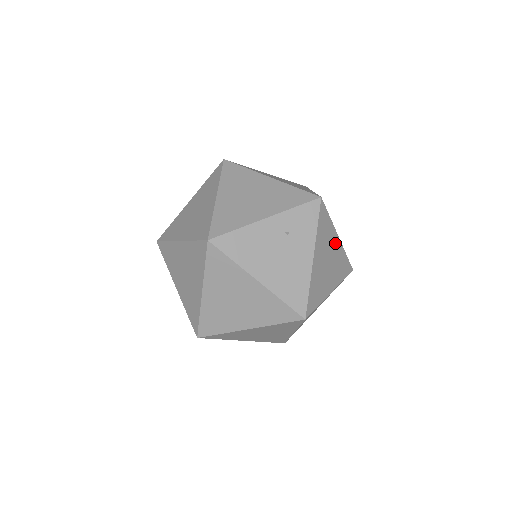
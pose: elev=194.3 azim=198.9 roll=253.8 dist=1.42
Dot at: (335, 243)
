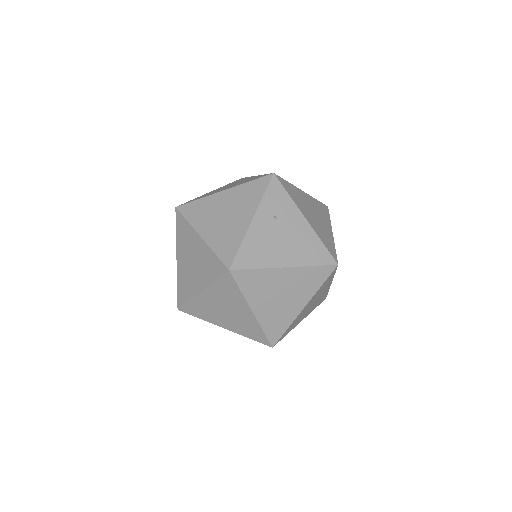
Dot at: (305, 198)
